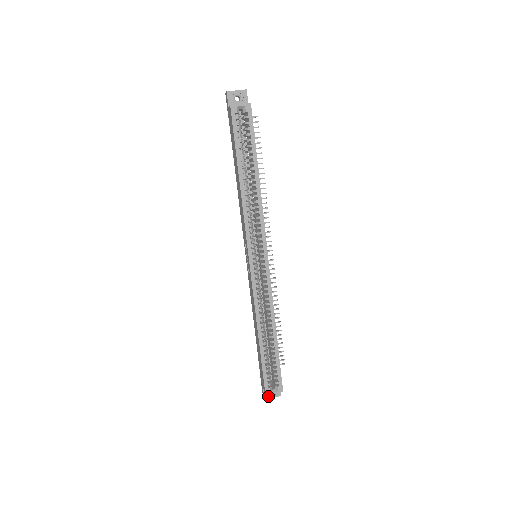
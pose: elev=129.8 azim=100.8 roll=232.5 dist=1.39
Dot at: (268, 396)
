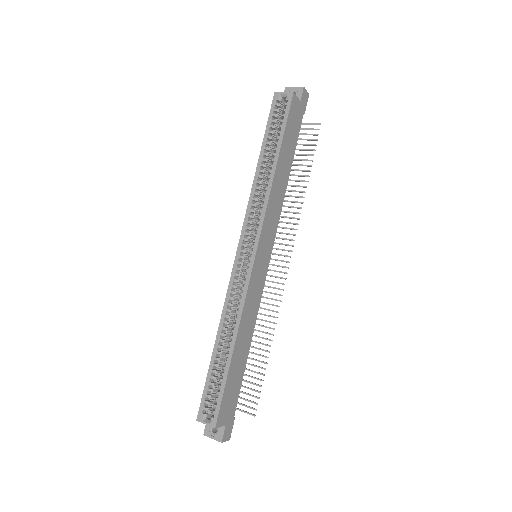
Dot at: (208, 433)
